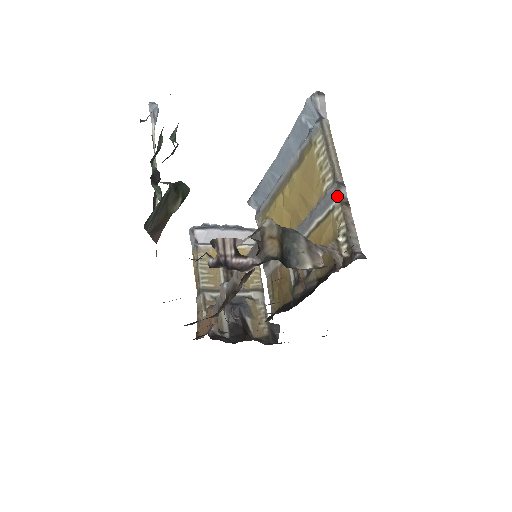
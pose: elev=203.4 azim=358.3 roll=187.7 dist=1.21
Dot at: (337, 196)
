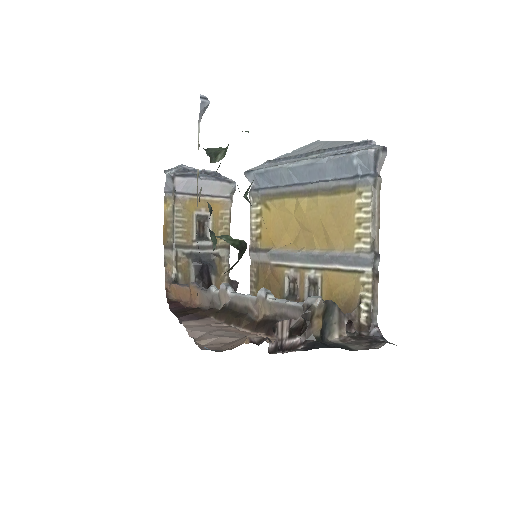
Dot at: (371, 267)
